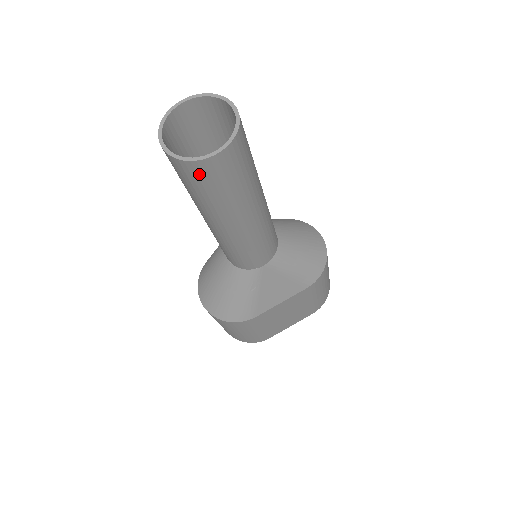
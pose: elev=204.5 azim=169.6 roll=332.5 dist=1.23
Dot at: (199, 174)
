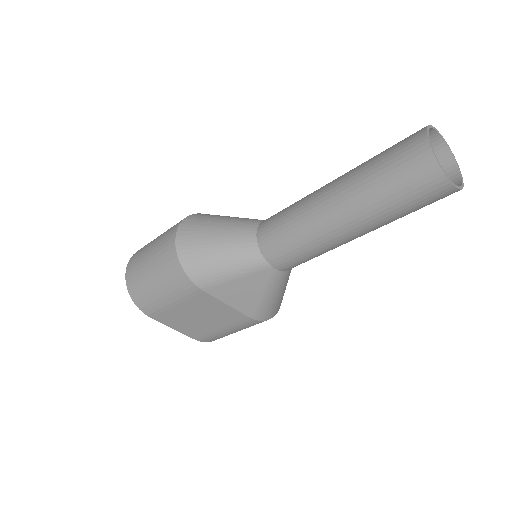
Dot at: (421, 176)
